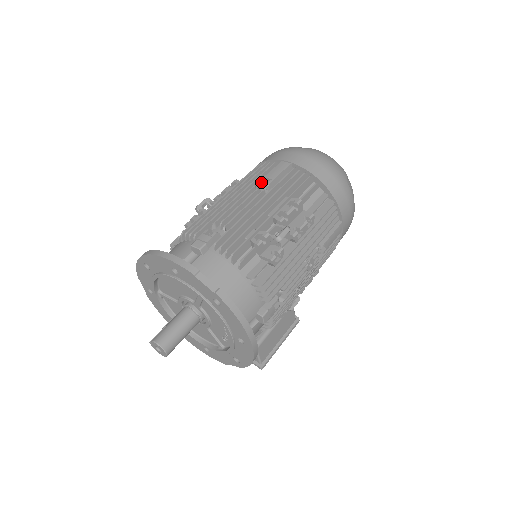
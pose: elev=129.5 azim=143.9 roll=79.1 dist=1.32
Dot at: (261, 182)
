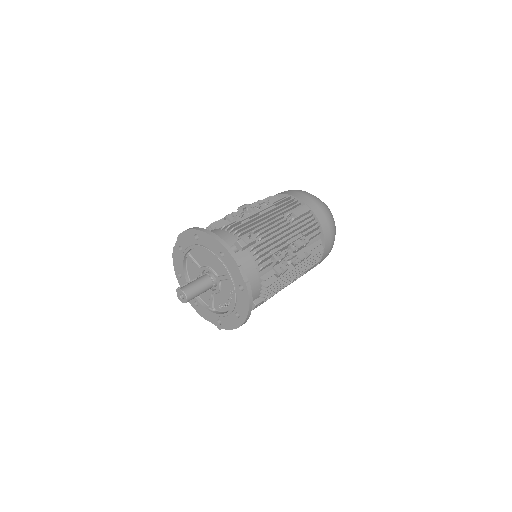
Dot at: (289, 214)
